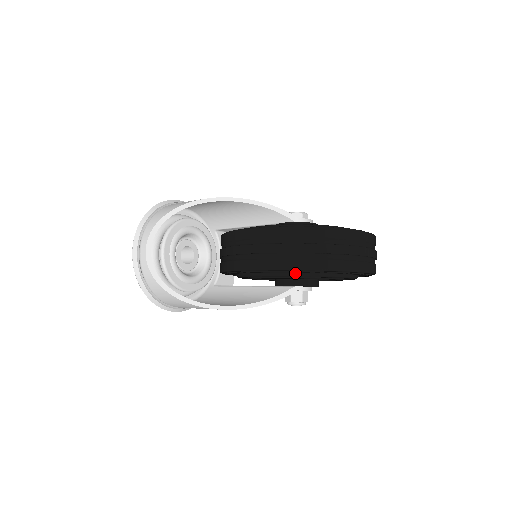
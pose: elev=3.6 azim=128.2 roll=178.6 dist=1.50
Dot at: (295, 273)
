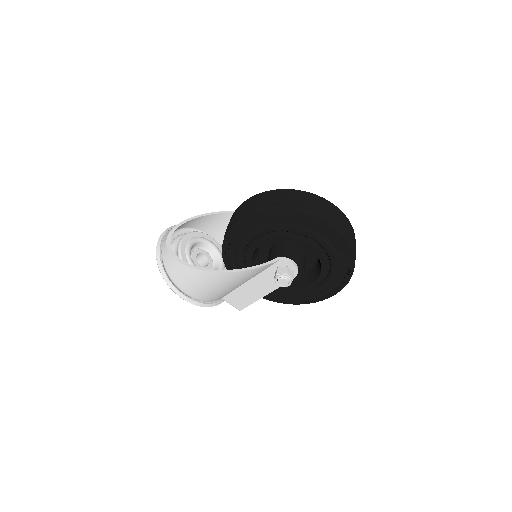
Dot at: (272, 223)
